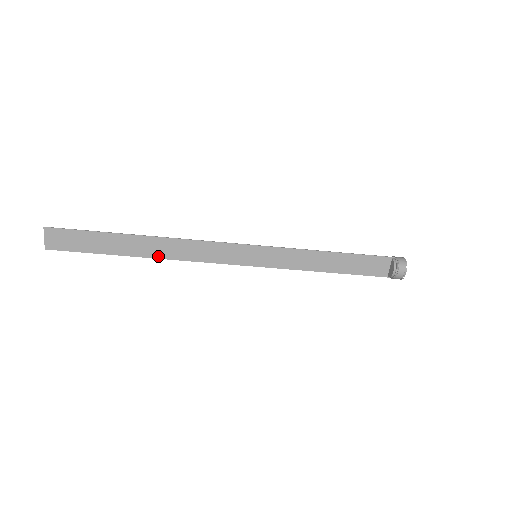
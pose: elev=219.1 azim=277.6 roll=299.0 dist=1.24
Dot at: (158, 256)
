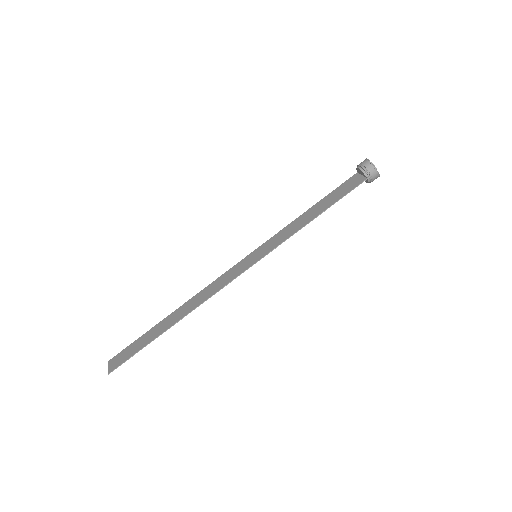
Dot at: (186, 314)
